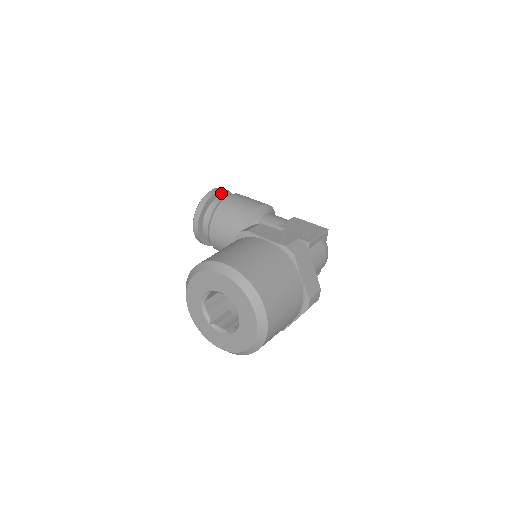
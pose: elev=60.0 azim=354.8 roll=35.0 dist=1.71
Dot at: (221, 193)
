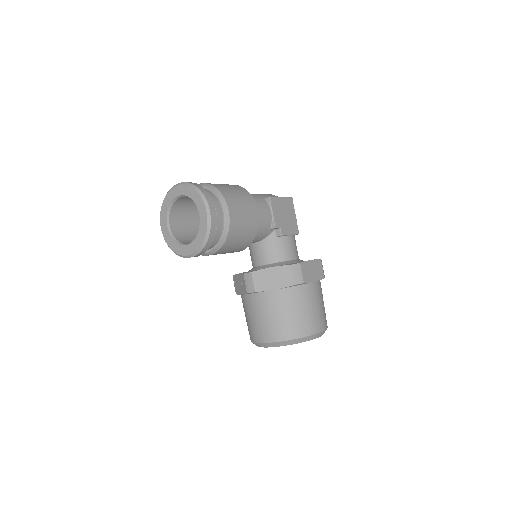
Dot at: occluded
